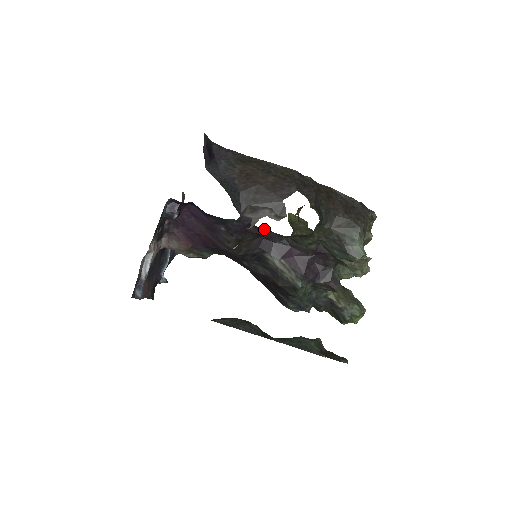
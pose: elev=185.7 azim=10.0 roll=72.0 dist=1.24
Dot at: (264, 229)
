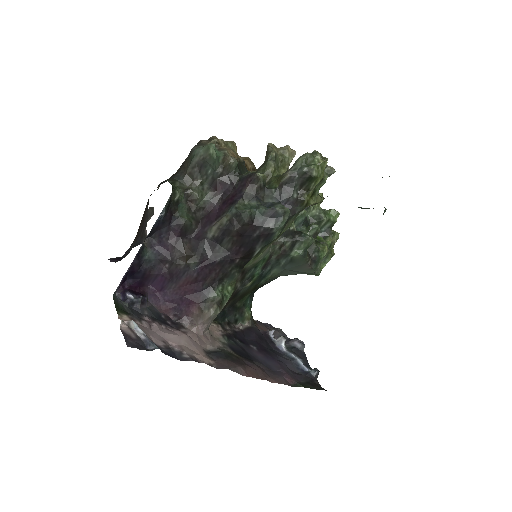
Dot at: (171, 230)
